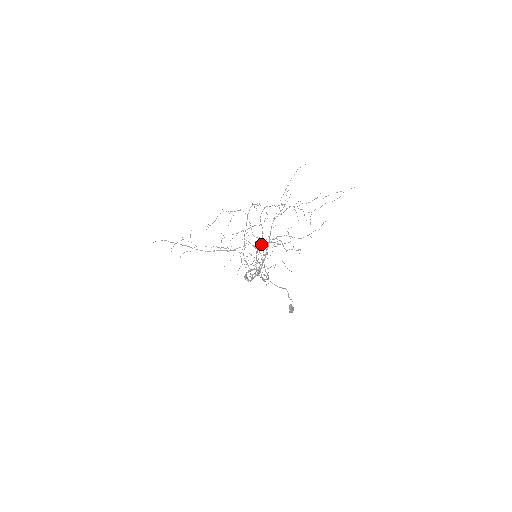
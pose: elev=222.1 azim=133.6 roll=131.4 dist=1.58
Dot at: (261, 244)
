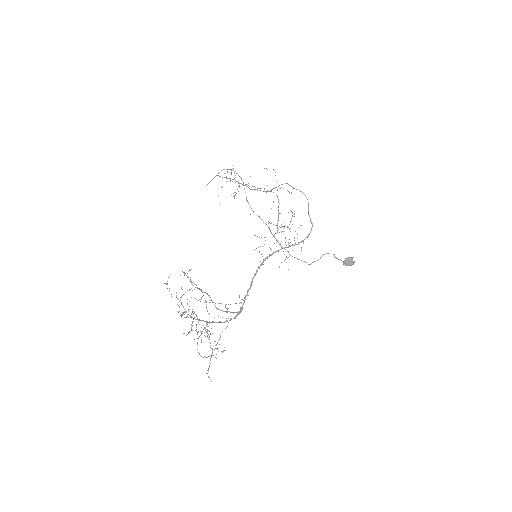
Dot at: occluded
